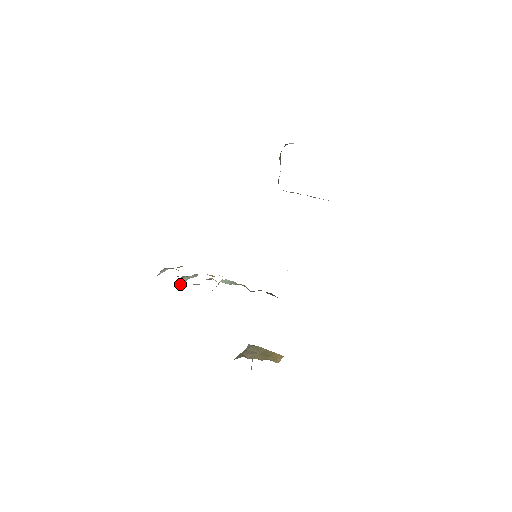
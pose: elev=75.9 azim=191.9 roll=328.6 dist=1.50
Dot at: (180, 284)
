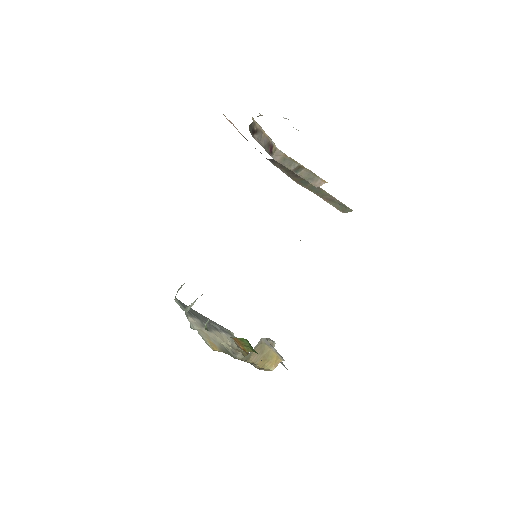
Dot at: occluded
